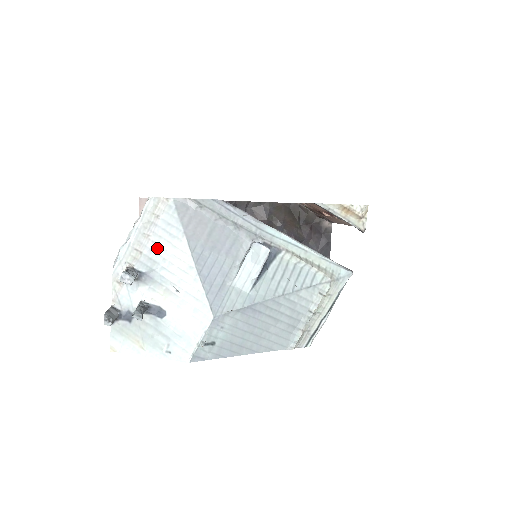
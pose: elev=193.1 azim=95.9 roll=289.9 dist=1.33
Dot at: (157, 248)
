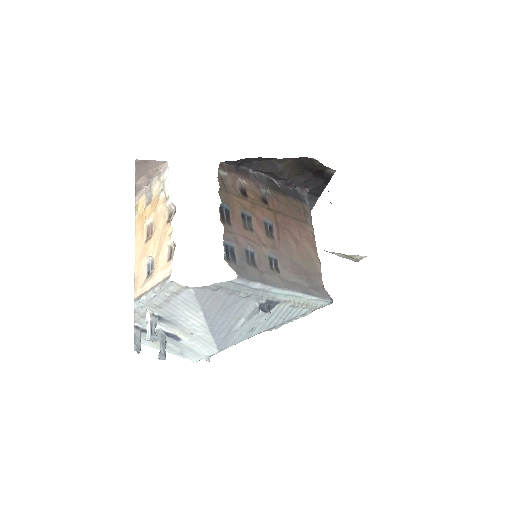
Dot at: (175, 309)
